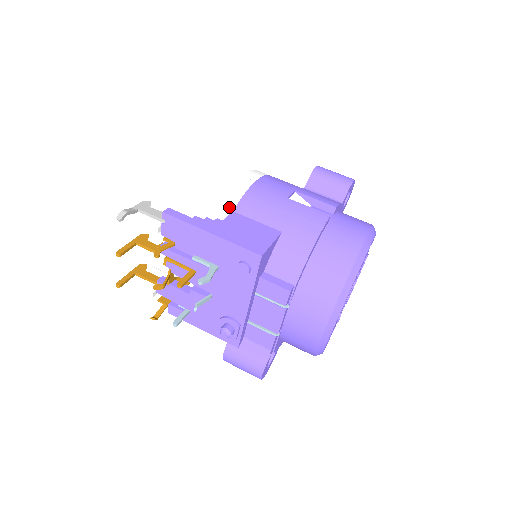
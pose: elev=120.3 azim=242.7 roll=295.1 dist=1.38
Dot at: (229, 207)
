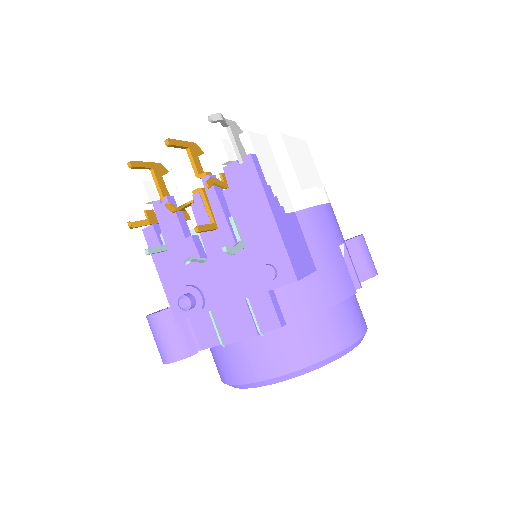
Dot at: (295, 205)
